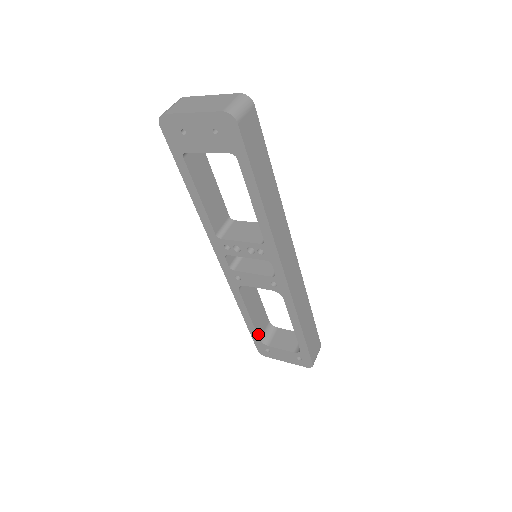
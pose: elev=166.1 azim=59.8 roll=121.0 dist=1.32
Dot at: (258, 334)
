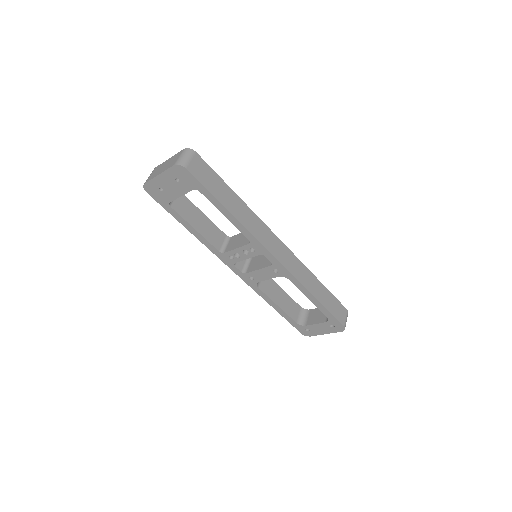
Dot at: (293, 319)
